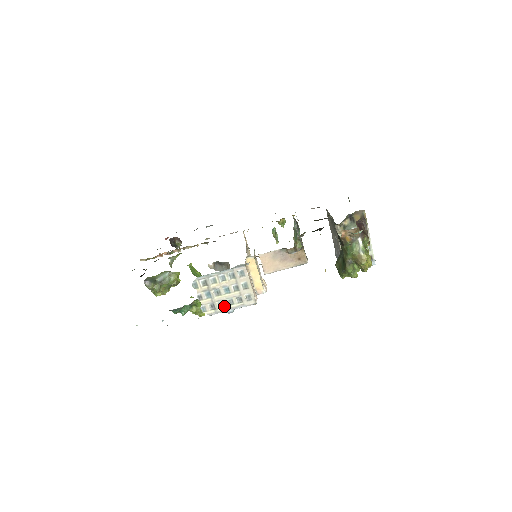
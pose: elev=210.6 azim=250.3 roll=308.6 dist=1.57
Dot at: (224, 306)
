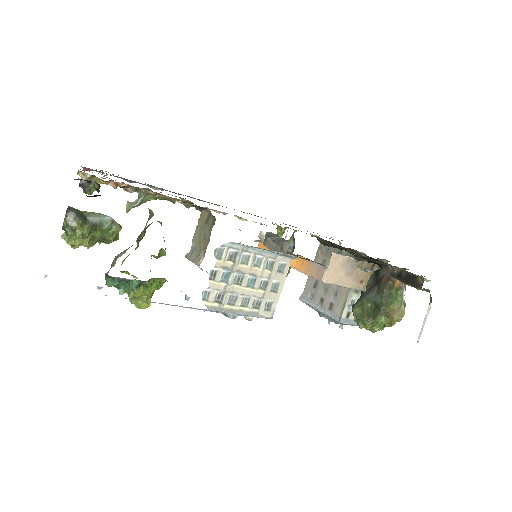
Dot at: (234, 304)
